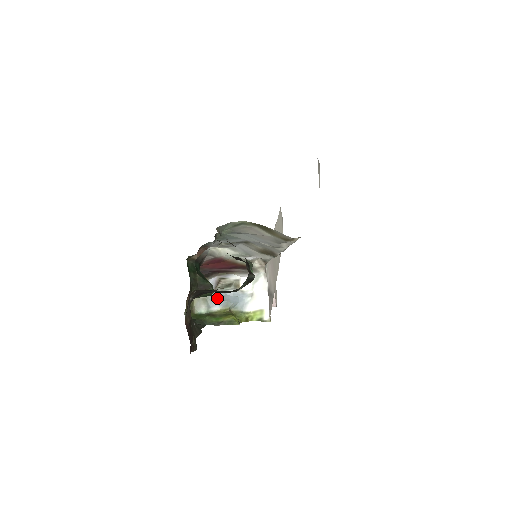
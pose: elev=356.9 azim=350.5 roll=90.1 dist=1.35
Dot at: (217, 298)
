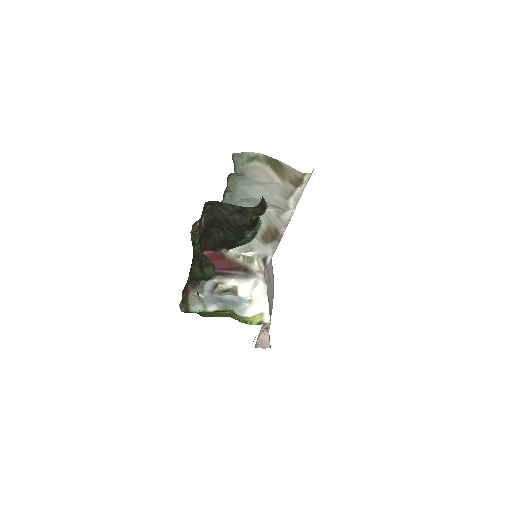
Dot at: (214, 300)
